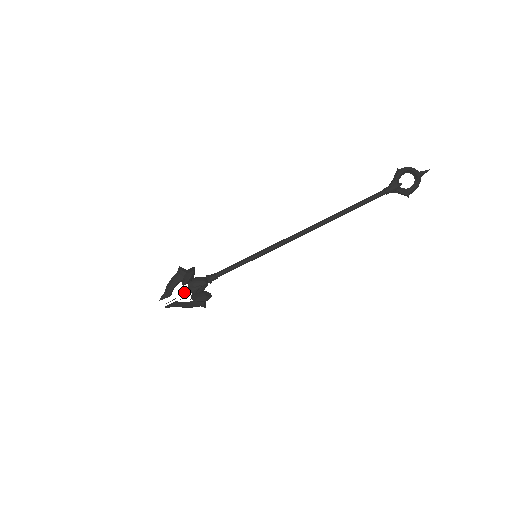
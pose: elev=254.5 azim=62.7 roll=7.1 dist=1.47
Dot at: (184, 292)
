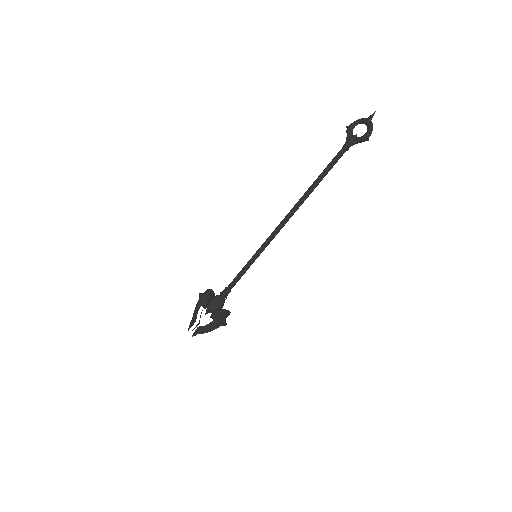
Dot at: (205, 314)
